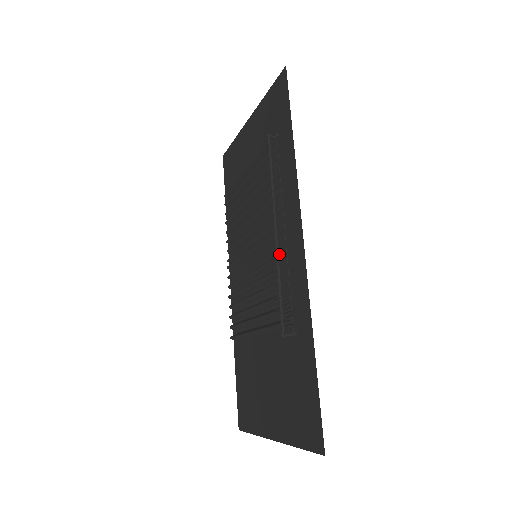
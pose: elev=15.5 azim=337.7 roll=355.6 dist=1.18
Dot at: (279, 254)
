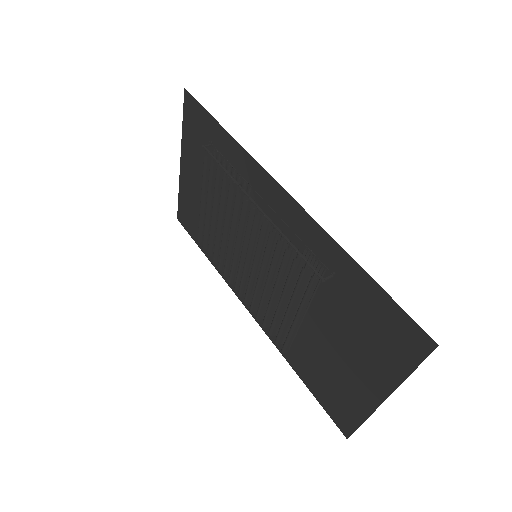
Dot at: occluded
